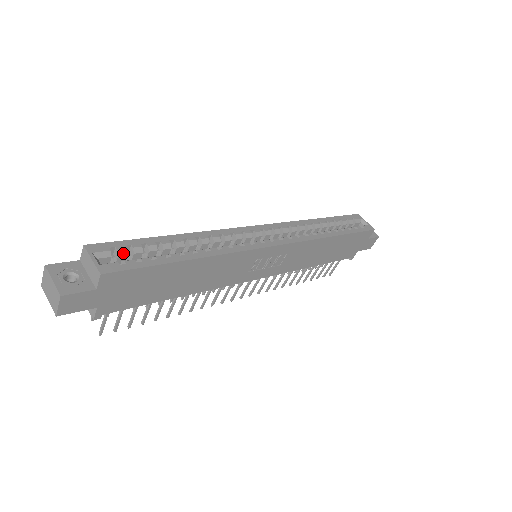
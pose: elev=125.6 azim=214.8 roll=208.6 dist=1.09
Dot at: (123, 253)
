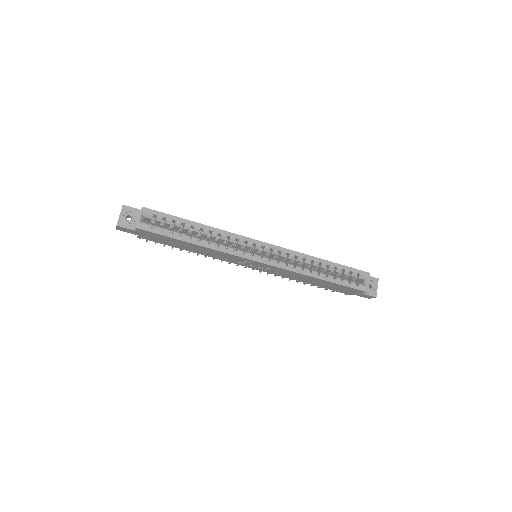
Dot at: (159, 220)
